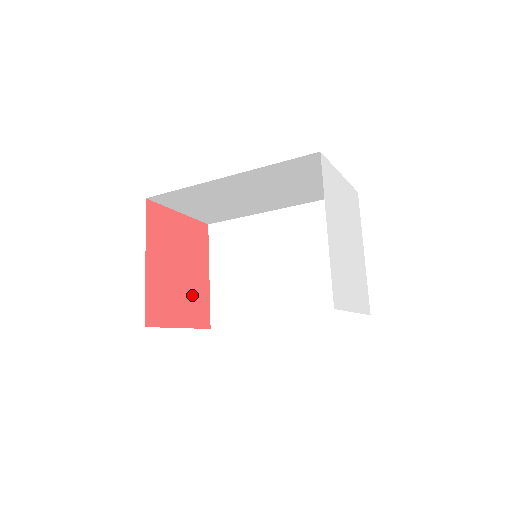
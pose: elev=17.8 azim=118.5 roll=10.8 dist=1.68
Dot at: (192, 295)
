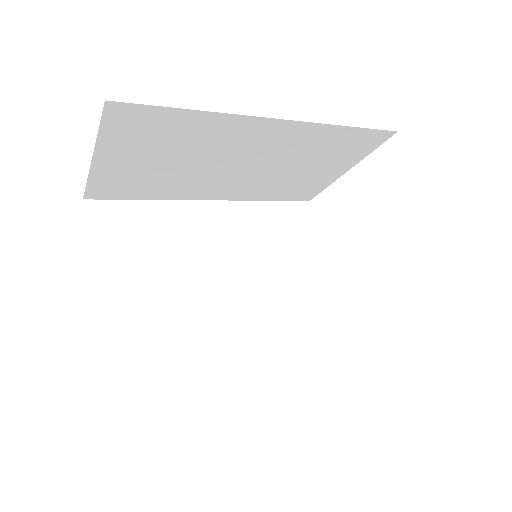
Dot at: occluded
